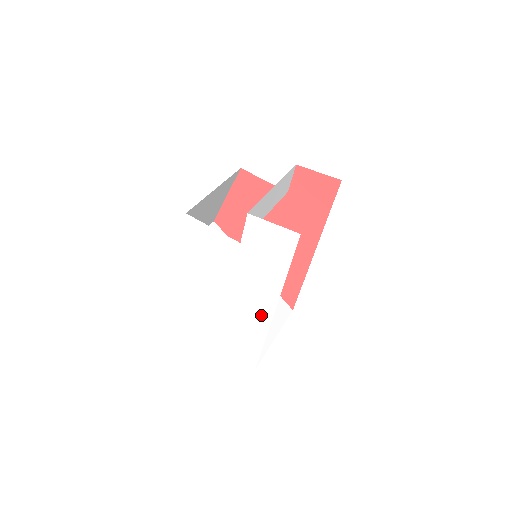
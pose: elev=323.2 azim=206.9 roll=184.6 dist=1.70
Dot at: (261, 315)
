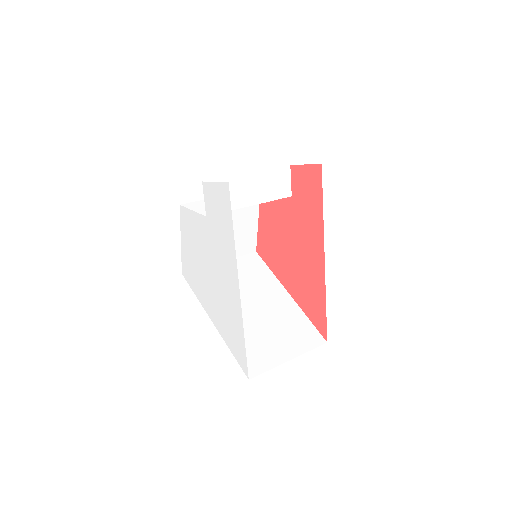
Dot at: (234, 298)
